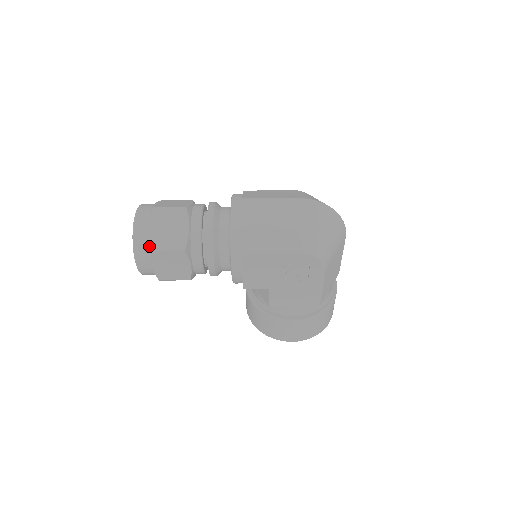
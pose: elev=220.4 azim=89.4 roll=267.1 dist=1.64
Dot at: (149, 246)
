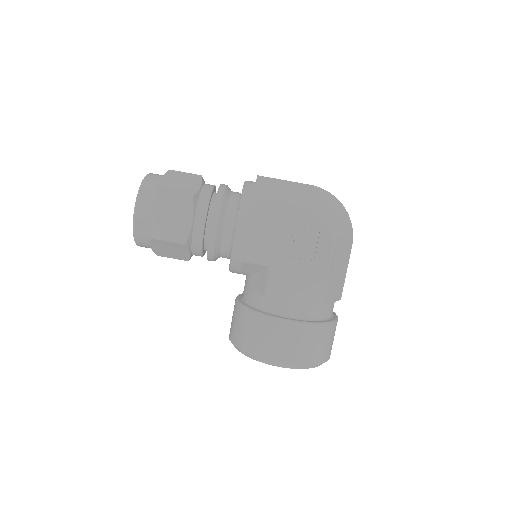
Dot at: (156, 190)
